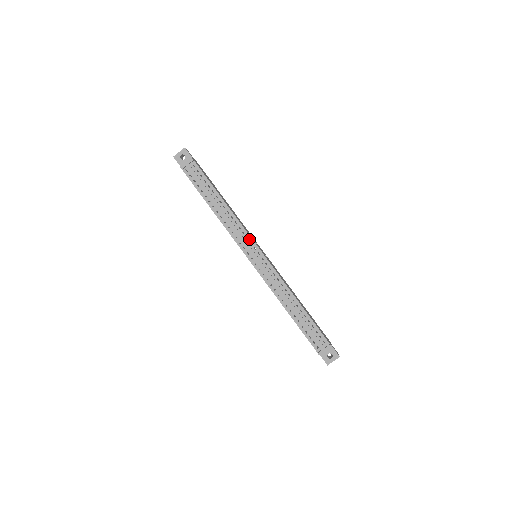
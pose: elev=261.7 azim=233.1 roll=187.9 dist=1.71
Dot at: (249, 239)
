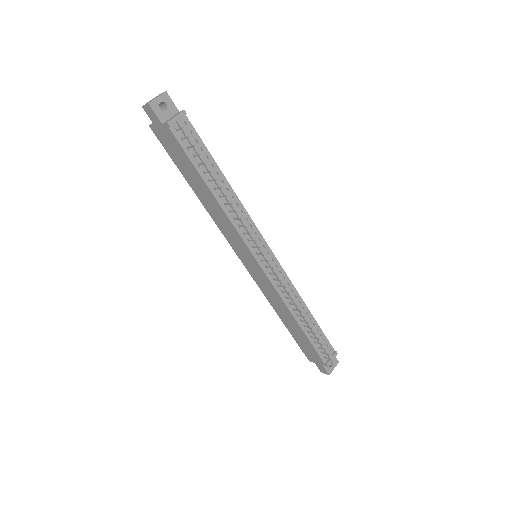
Dot at: (258, 234)
